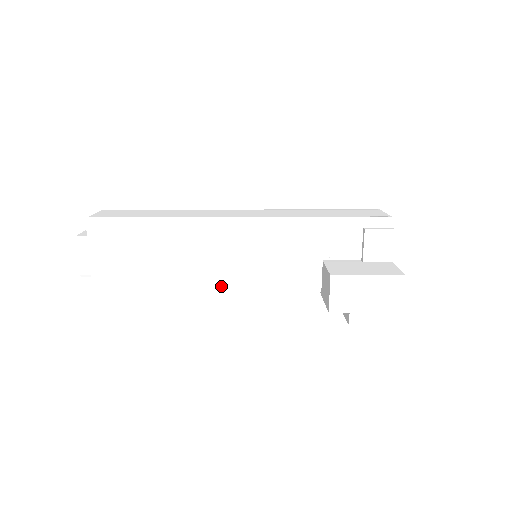
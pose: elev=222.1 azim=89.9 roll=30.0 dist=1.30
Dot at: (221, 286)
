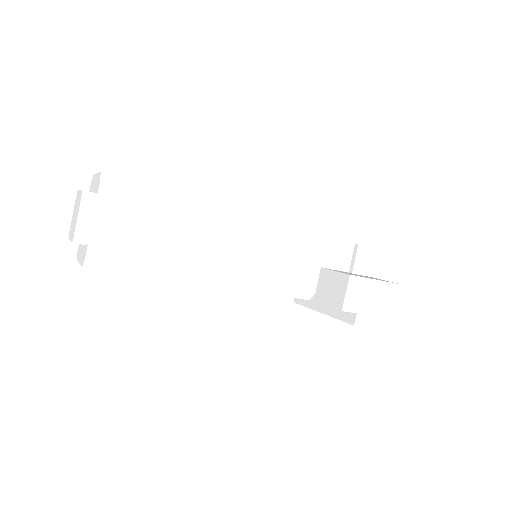
Dot at: (229, 279)
